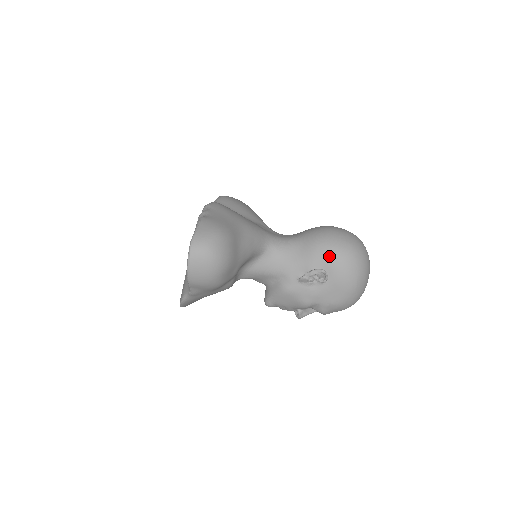
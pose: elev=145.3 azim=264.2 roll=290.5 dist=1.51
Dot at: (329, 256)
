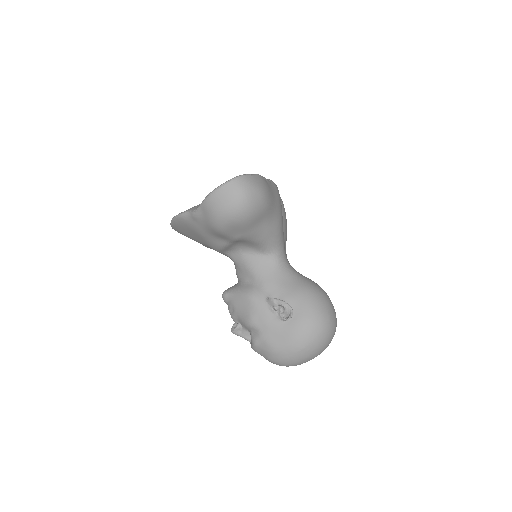
Dot at: (307, 306)
